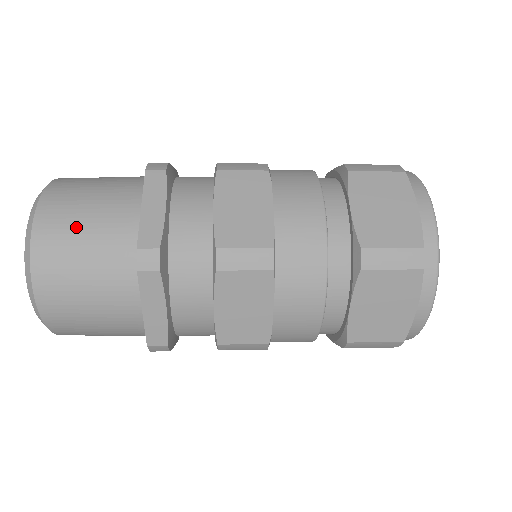
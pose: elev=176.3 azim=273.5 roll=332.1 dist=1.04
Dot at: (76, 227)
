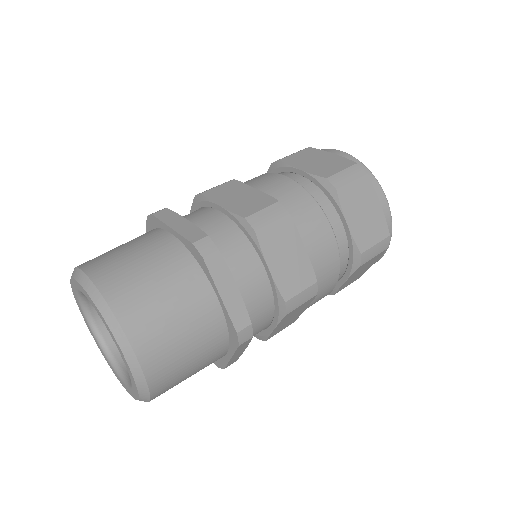
Dot at: occluded
